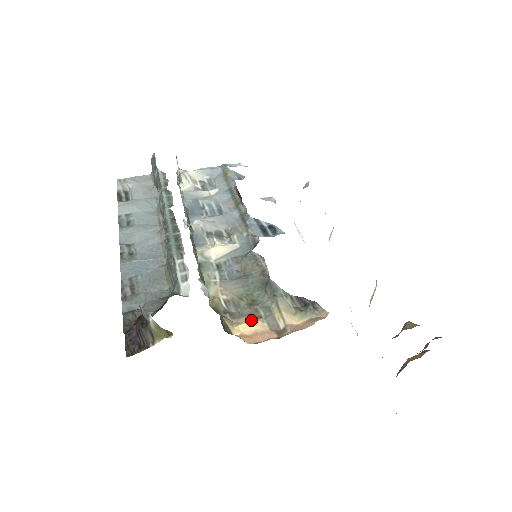
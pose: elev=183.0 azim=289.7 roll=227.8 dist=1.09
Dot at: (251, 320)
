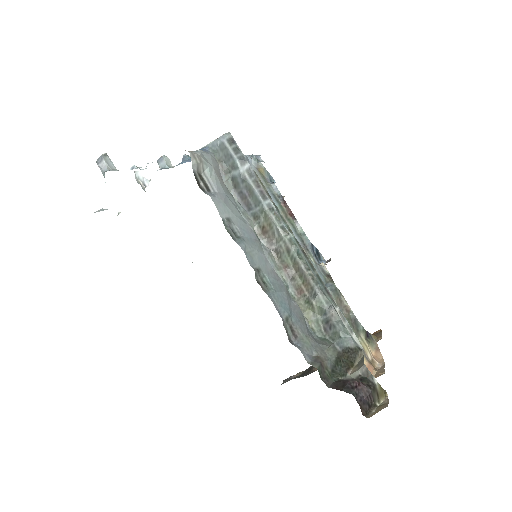
Dot at: occluded
